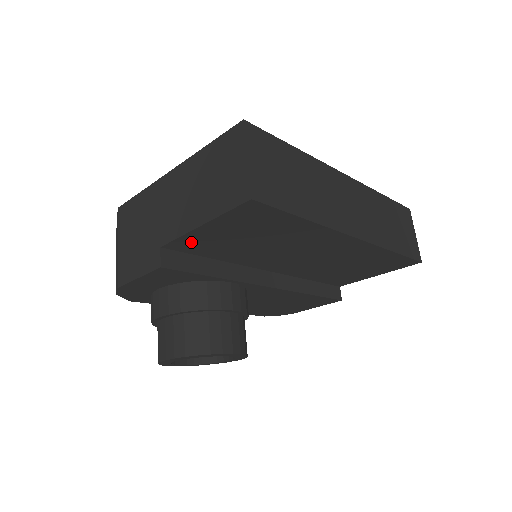
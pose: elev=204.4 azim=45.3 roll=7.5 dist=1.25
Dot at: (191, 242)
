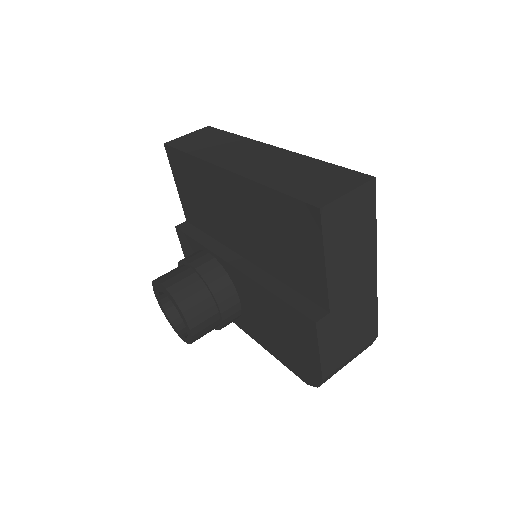
Dot at: (188, 210)
